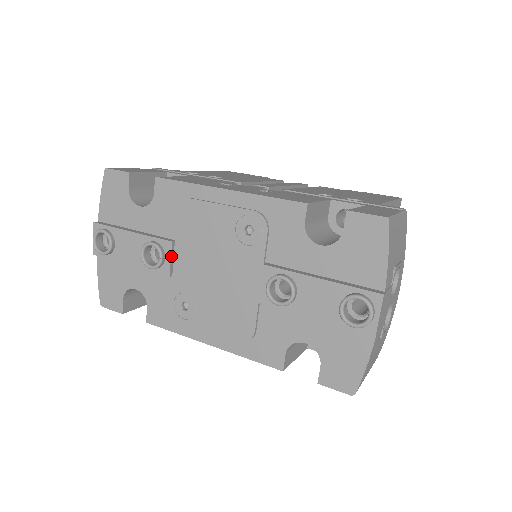
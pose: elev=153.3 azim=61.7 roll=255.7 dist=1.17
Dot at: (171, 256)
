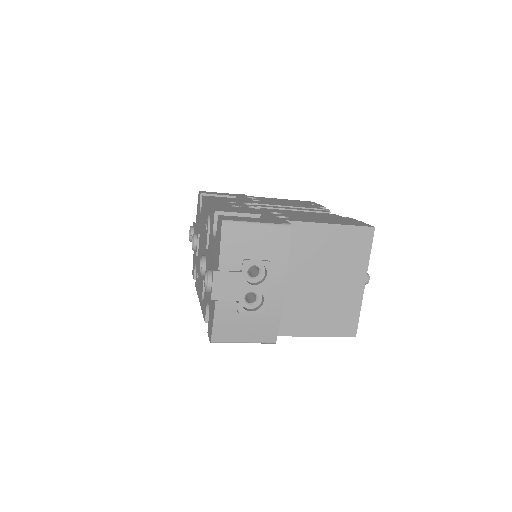
Dot at: (197, 243)
